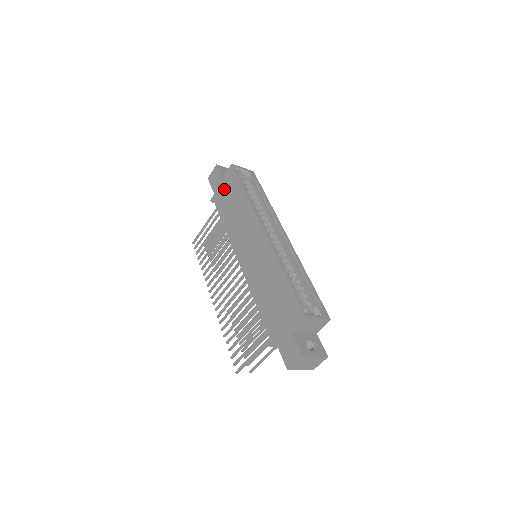
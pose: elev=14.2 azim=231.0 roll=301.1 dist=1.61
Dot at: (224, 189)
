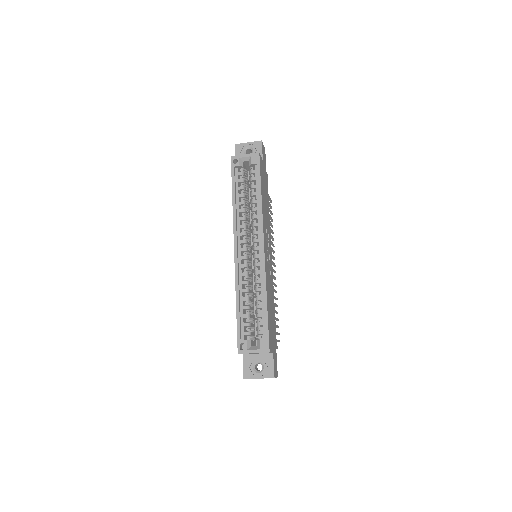
Dot at: occluded
